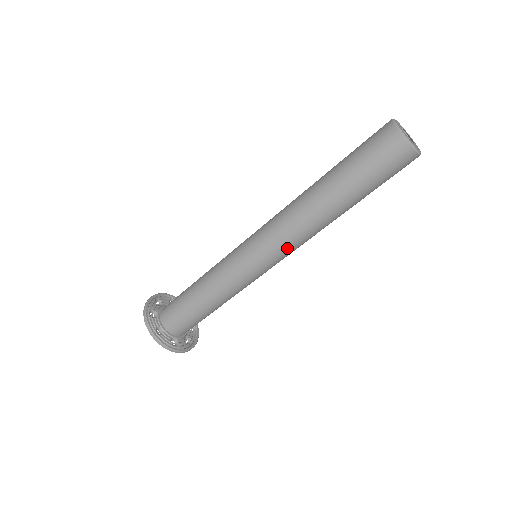
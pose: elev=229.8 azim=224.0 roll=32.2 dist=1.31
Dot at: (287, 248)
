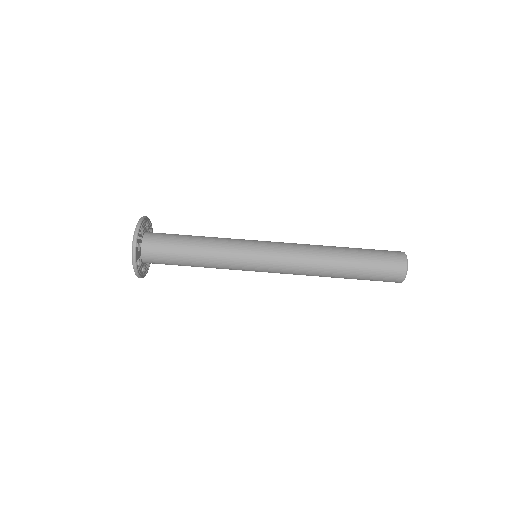
Dot at: (289, 247)
